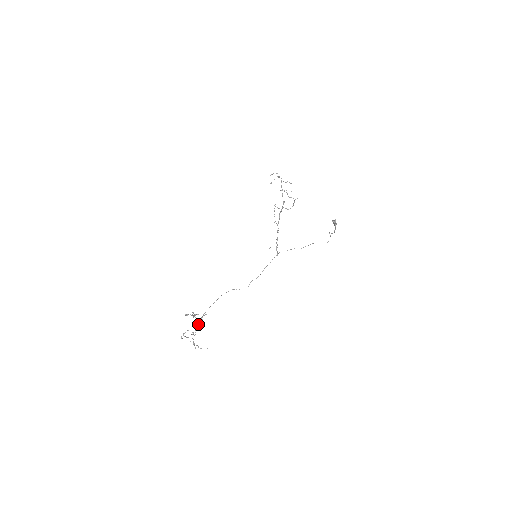
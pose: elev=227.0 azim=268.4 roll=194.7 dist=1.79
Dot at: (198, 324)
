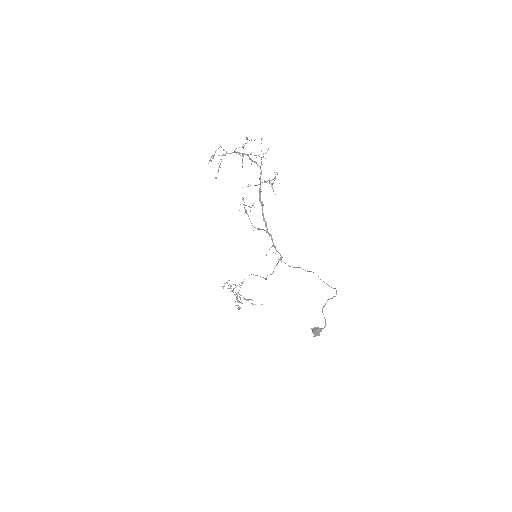
Dot at: (237, 301)
